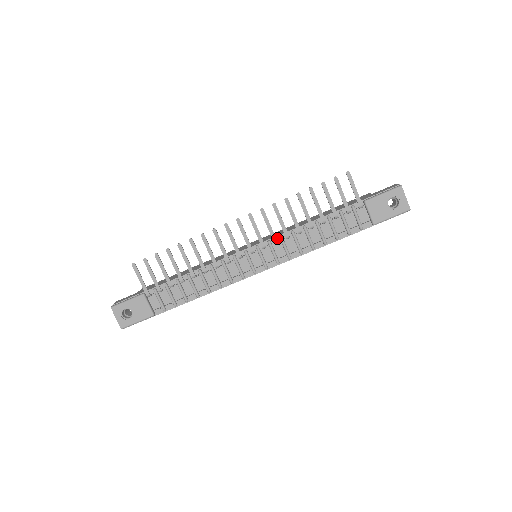
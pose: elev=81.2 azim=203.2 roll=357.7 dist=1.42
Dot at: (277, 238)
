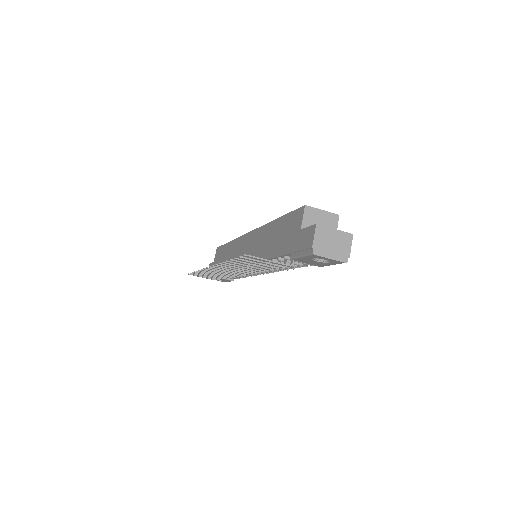
Dot at: occluded
